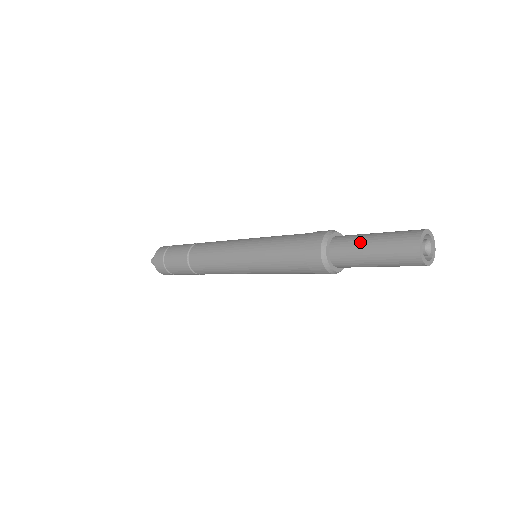
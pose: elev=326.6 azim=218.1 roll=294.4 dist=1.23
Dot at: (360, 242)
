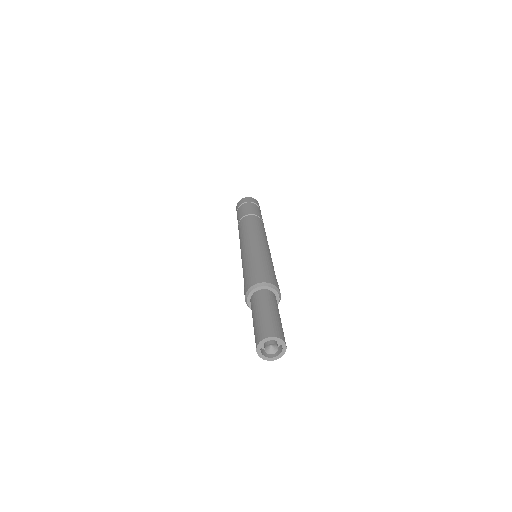
Dot at: (258, 307)
